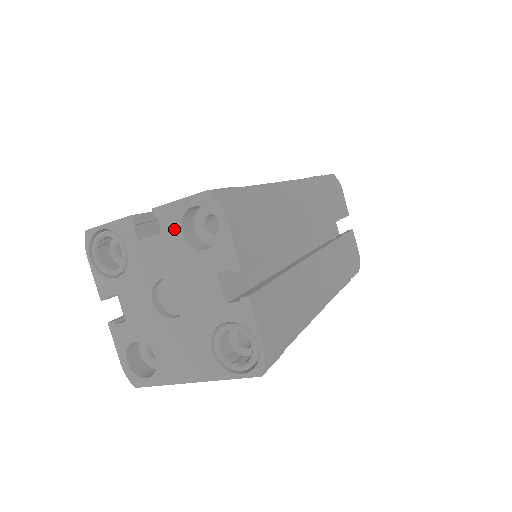
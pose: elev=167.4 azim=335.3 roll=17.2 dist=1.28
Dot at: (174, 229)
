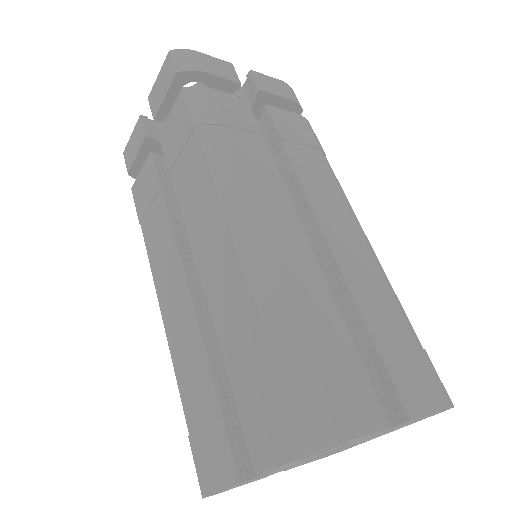
Dot at: occluded
